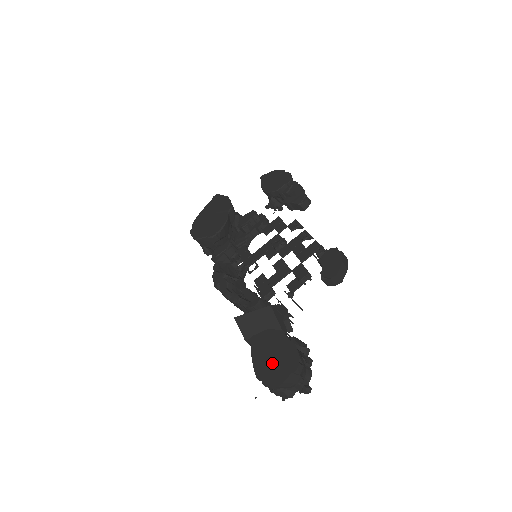
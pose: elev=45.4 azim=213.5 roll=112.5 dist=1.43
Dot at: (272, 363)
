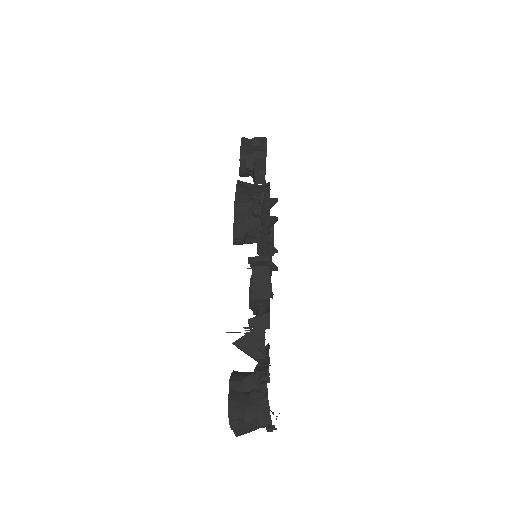
Dot at: occluded
